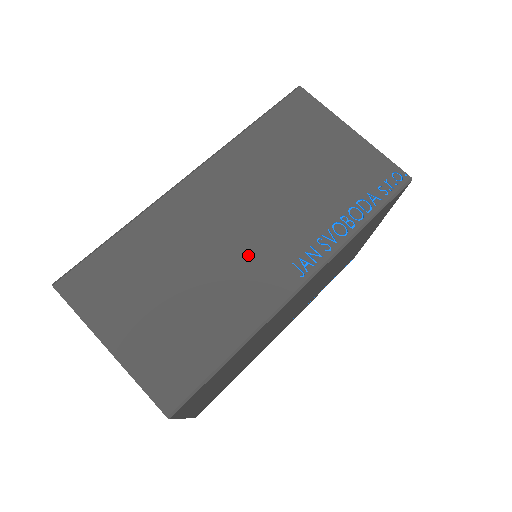
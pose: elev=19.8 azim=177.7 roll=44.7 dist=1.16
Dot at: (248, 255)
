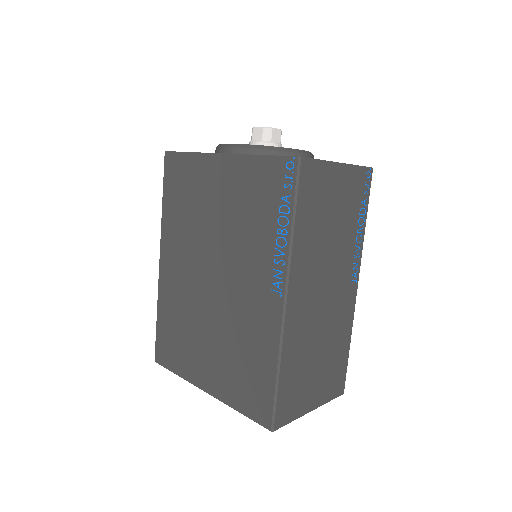
Dot at: (335, 302)
